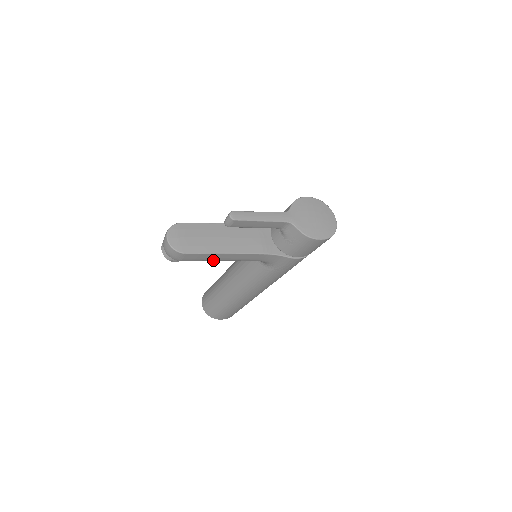
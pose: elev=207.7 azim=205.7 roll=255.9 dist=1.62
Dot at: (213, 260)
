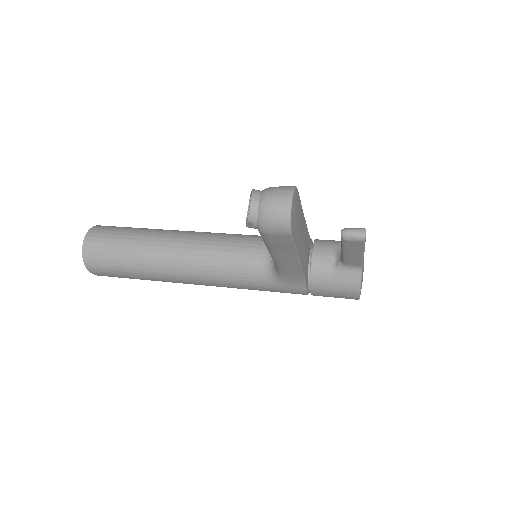
Dot at: (272, 250)
